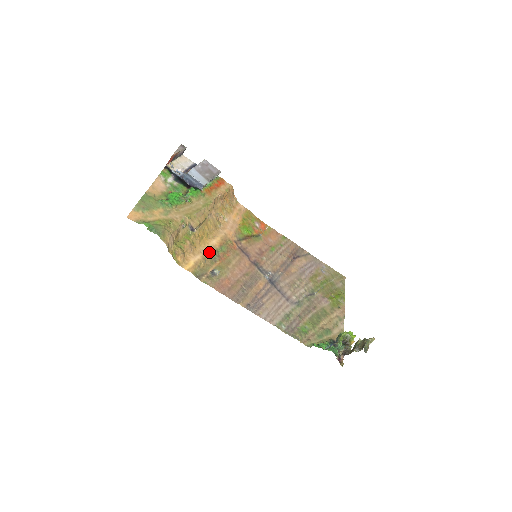
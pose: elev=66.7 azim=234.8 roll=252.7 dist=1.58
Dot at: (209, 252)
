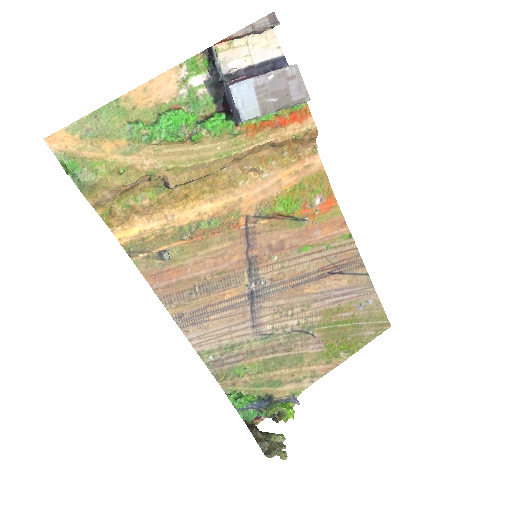
Dot at: (181, 222)
